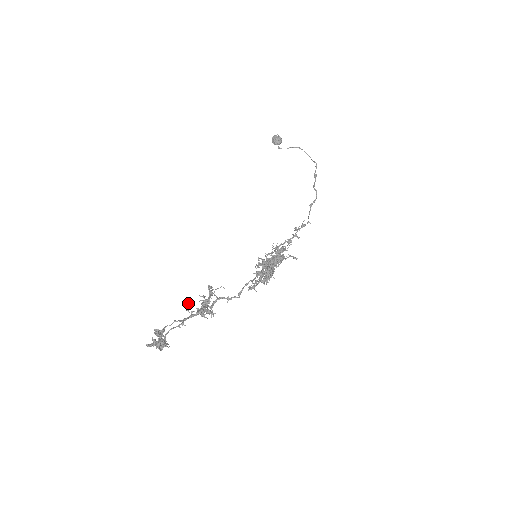
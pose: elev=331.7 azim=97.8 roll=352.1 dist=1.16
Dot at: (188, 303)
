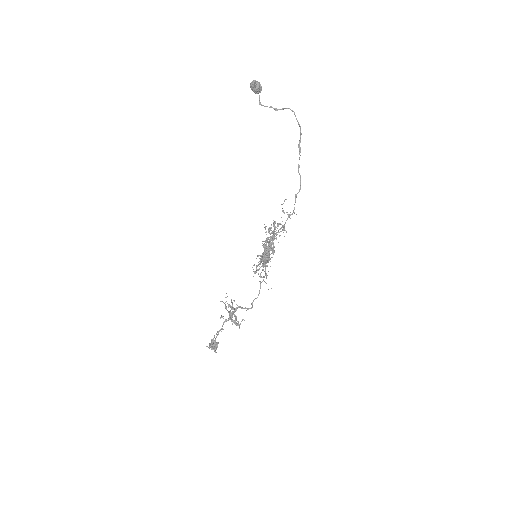
Dot at: (221, 317)
